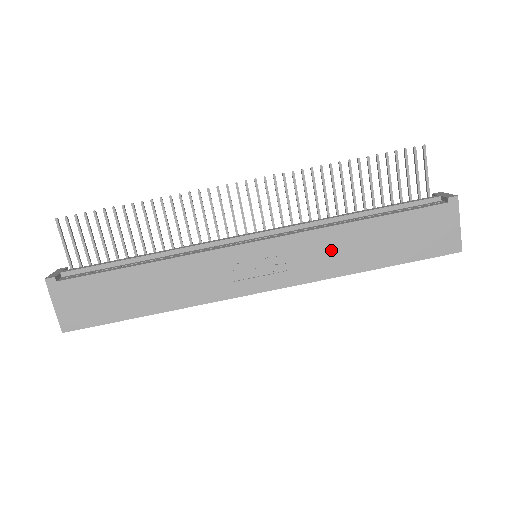
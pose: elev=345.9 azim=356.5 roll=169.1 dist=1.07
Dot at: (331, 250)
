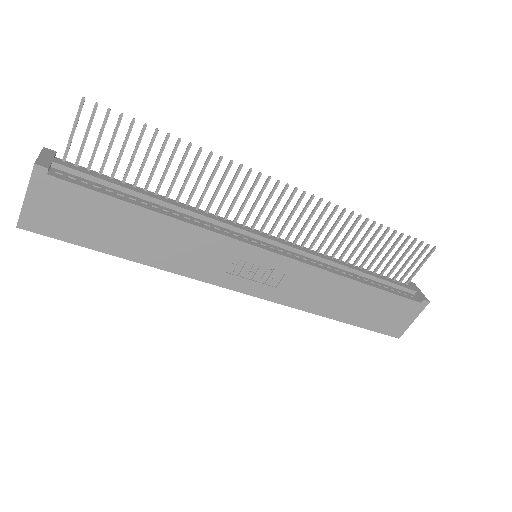
Dot at: (321, 291)
